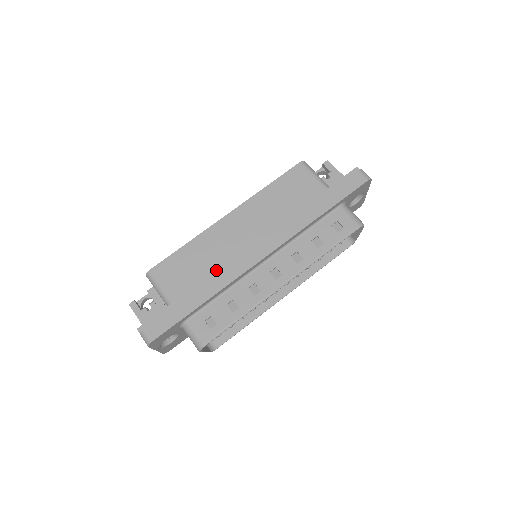
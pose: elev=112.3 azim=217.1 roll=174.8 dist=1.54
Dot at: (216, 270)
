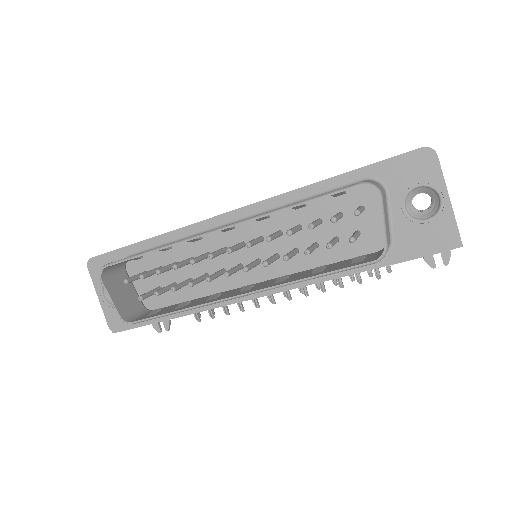
Dot at: occluded
